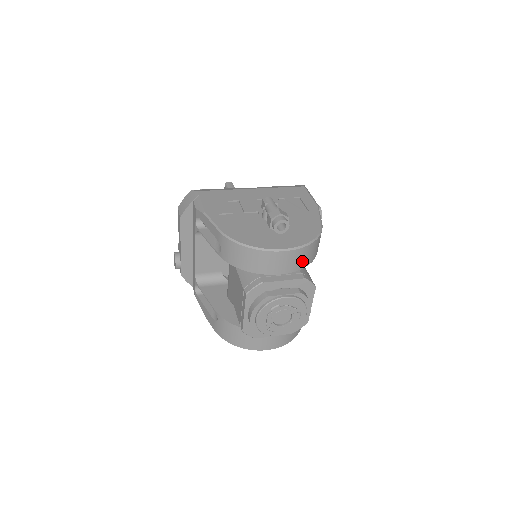
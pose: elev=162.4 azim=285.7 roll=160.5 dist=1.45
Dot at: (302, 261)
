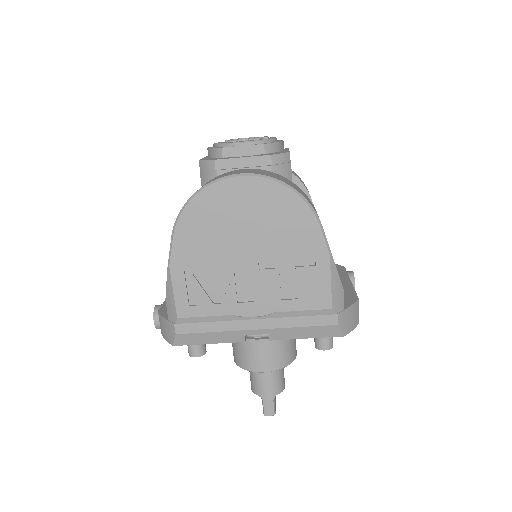
Dot at: occluded
